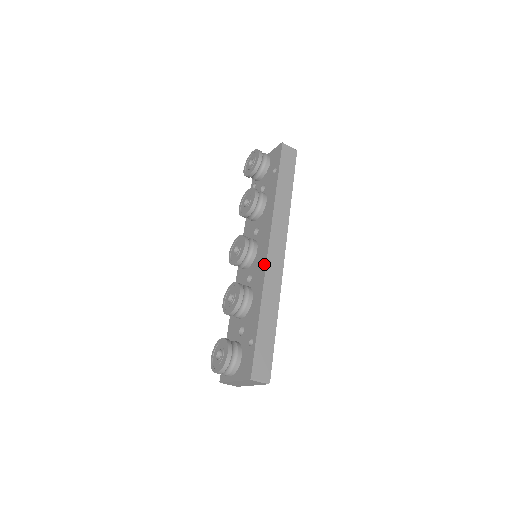
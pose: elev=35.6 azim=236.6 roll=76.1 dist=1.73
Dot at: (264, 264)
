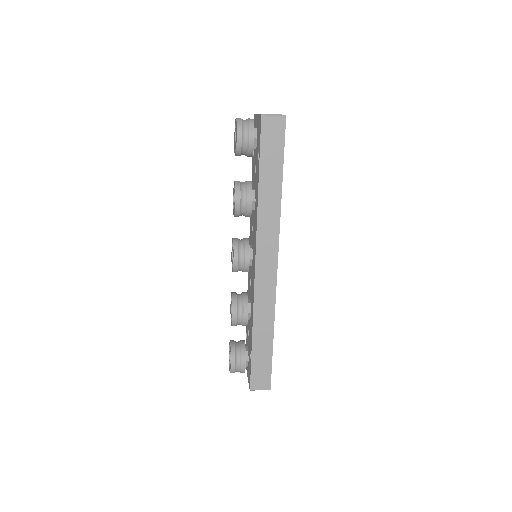
Dot at: (253, 284)
